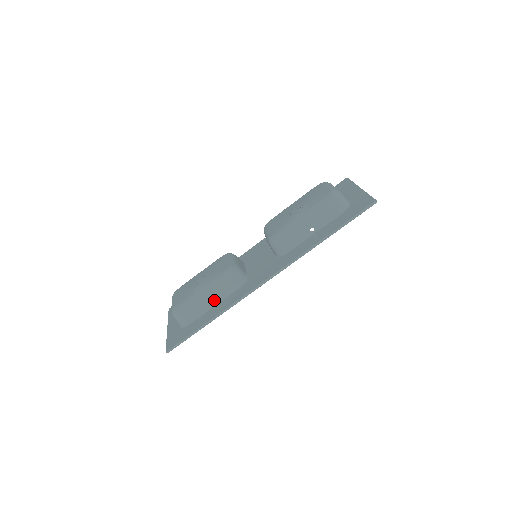
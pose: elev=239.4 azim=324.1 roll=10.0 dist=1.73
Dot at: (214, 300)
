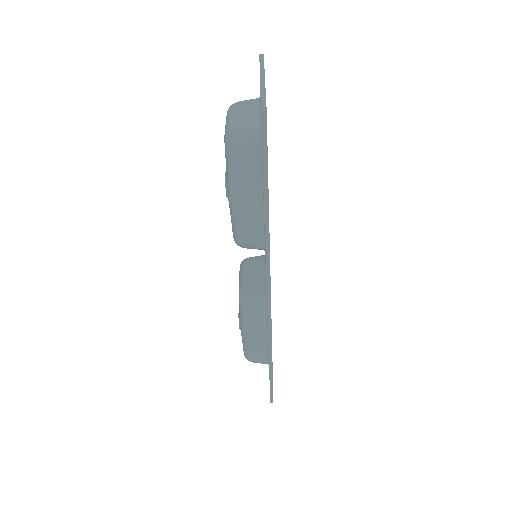
Dot at: (261, 332)
